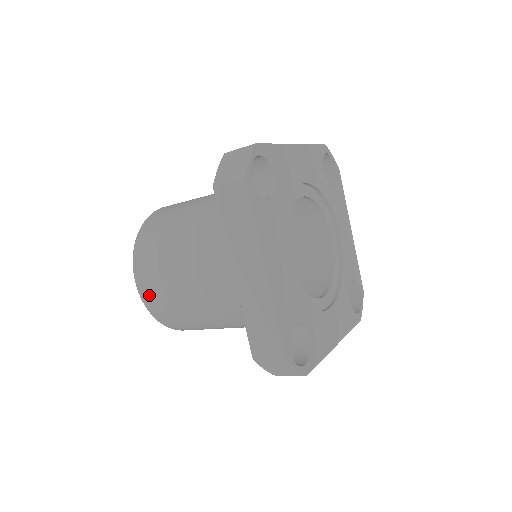
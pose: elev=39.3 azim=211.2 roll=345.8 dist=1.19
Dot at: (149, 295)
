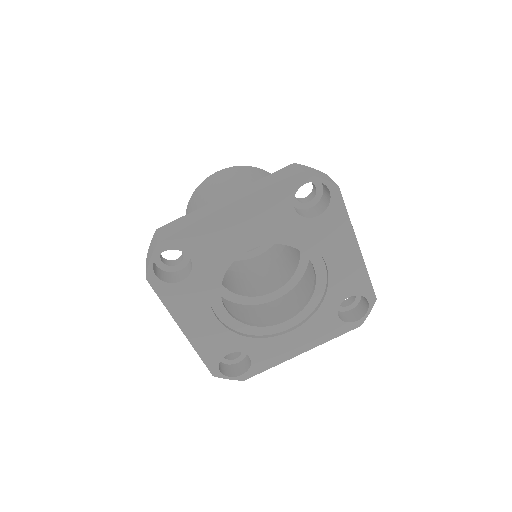
Dot at: occluded
